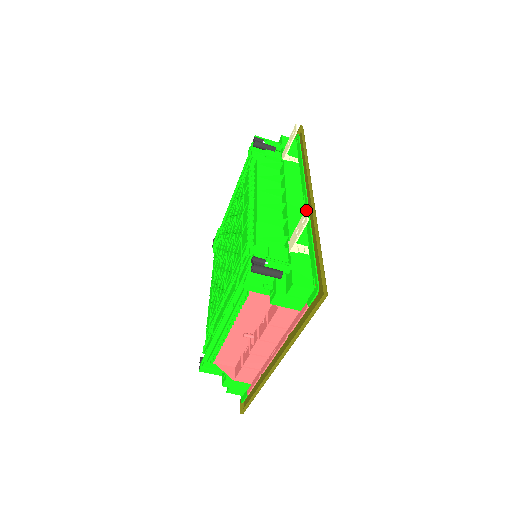
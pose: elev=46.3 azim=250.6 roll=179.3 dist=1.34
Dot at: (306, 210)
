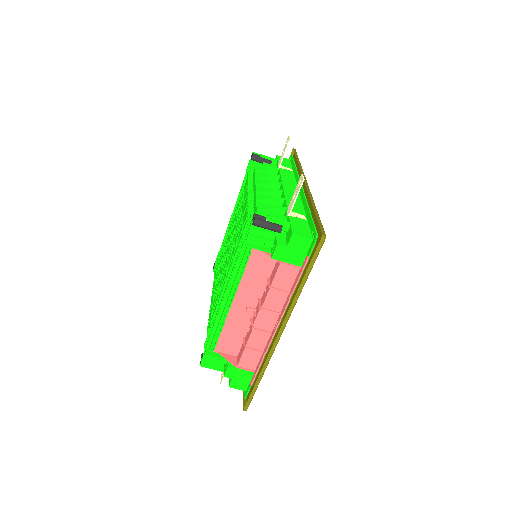
Dot at: (302, 174)
